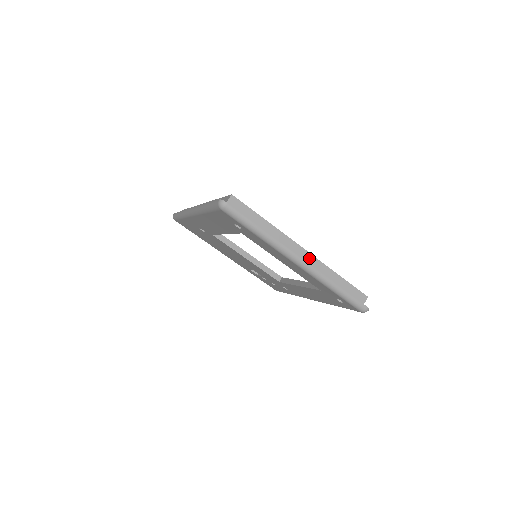
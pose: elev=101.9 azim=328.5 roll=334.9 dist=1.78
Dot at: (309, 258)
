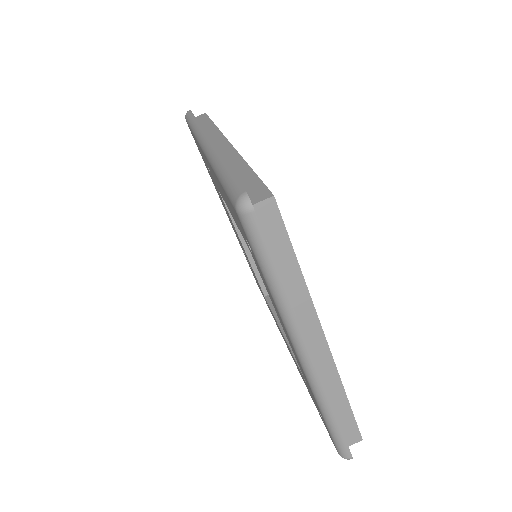
Dot at: (324, 356)
